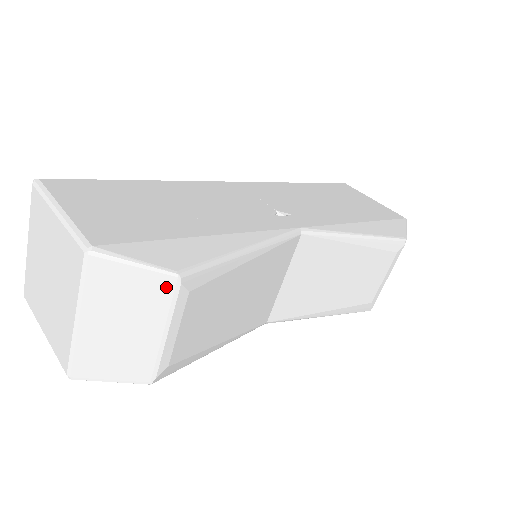
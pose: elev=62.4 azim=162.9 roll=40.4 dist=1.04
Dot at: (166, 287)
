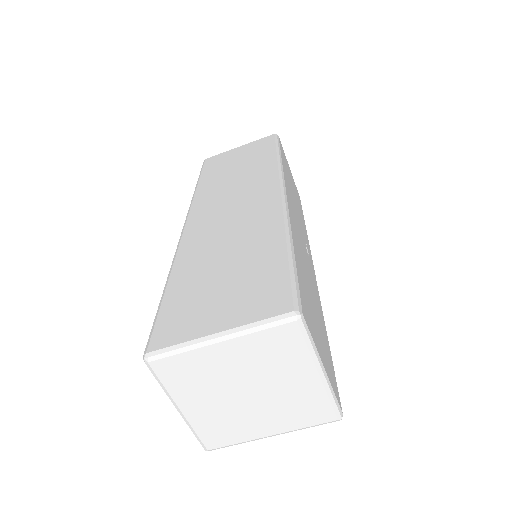
Dot at: occluded
